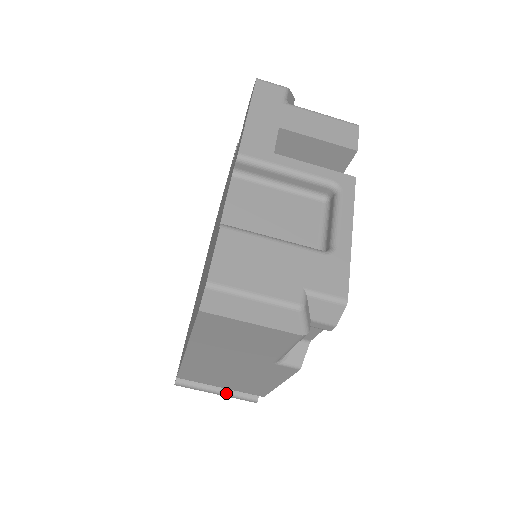
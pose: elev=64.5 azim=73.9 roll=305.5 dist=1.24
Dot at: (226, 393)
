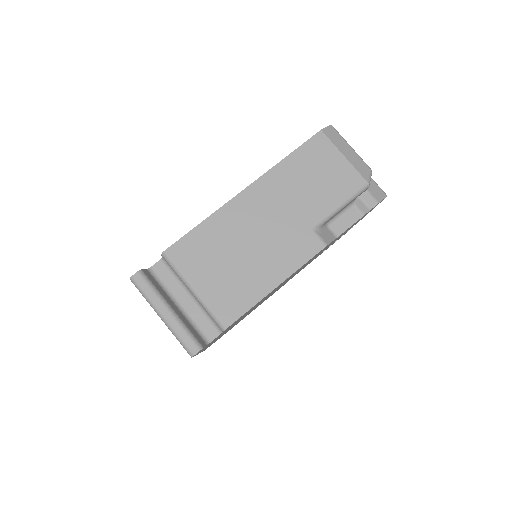
Dot at: (178, 317)
